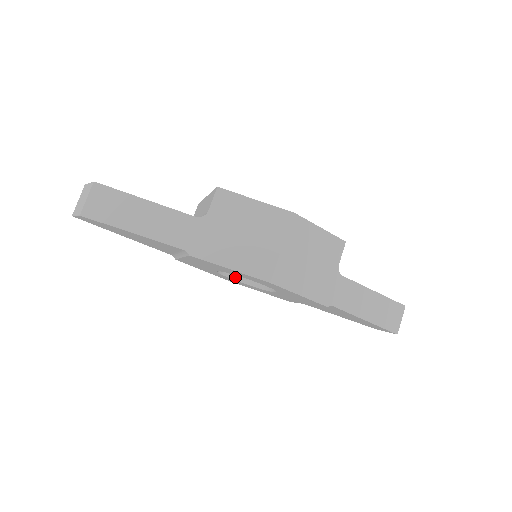
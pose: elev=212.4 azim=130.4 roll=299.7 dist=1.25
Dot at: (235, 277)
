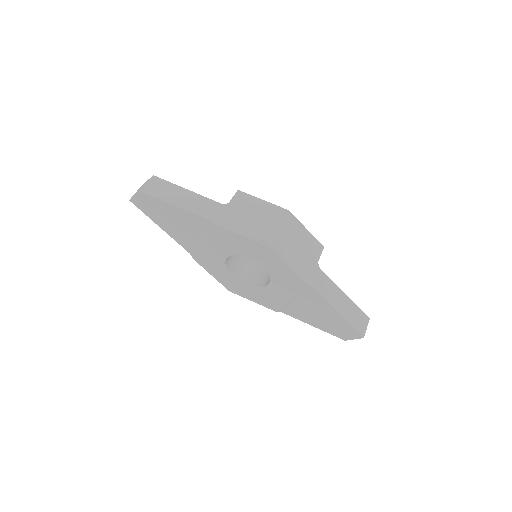
Dot at: (236, 277)
